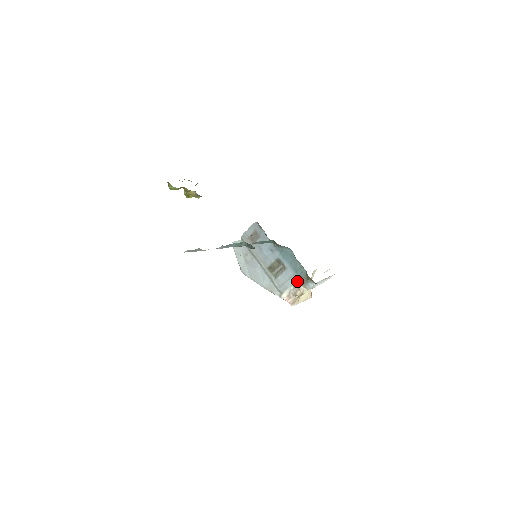
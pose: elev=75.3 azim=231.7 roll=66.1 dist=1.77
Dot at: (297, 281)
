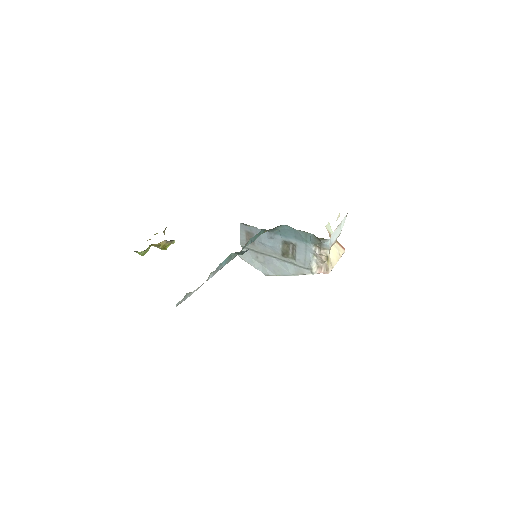
Dot at: (314, 249)
